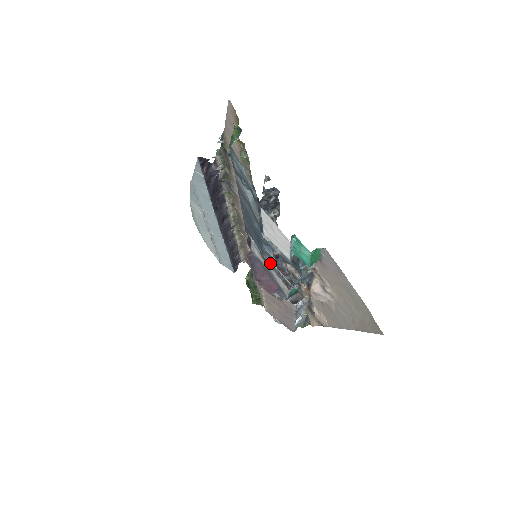
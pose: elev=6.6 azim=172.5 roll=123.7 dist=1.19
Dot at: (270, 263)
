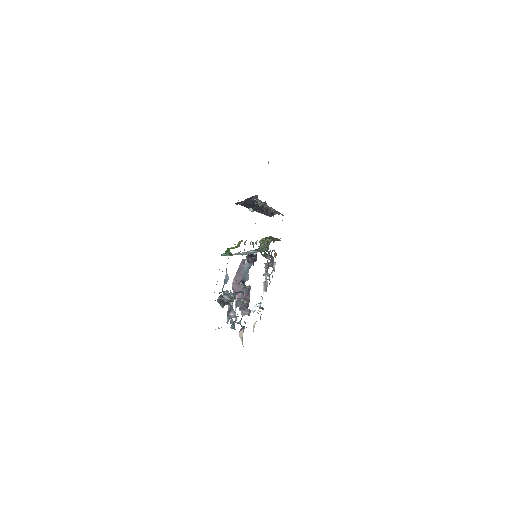
Dot at: occluded
